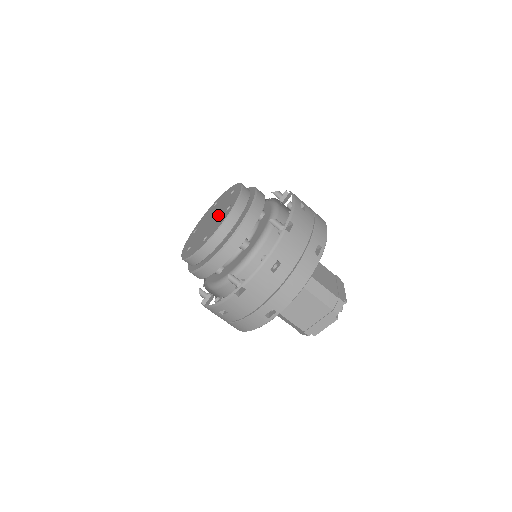
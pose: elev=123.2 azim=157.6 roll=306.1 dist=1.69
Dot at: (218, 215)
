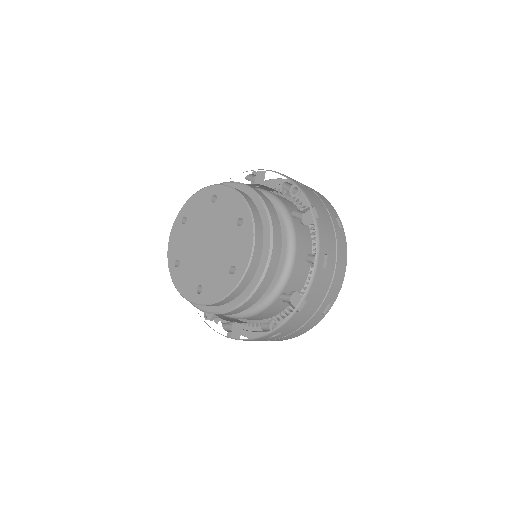
Dot at: (218, 257)
